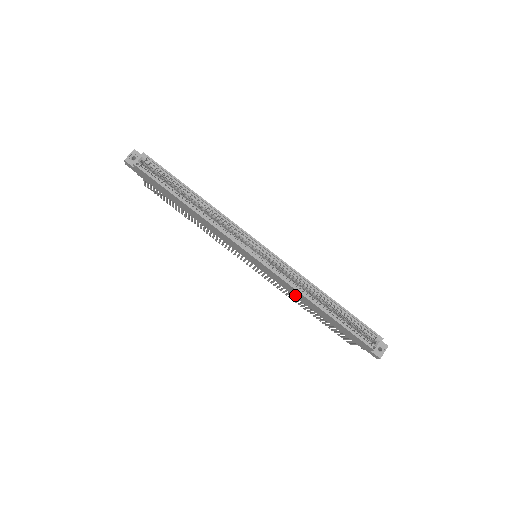
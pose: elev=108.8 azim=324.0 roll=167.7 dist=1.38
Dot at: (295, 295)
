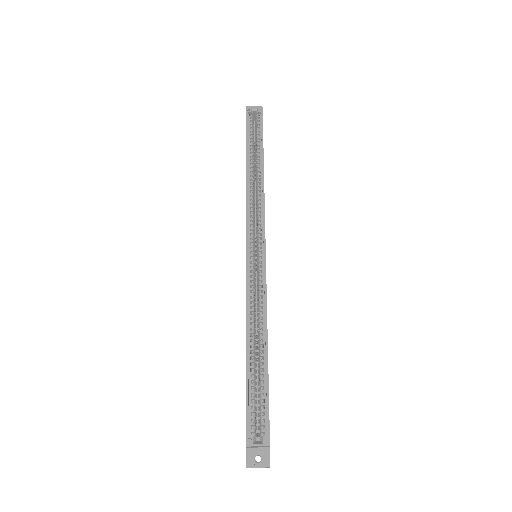
Dot at: occluded
